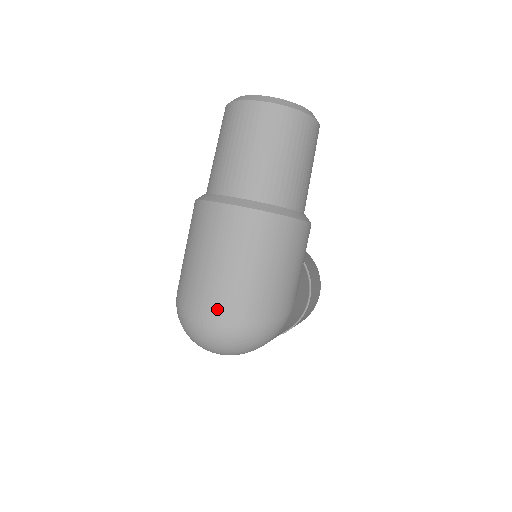
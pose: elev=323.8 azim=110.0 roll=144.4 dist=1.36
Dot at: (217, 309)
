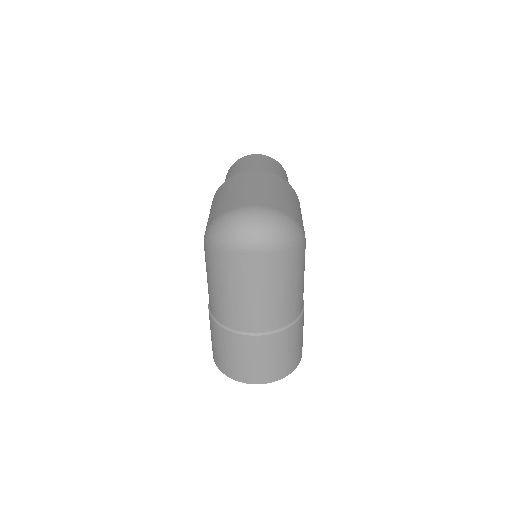
Dot at: (257, 201)
